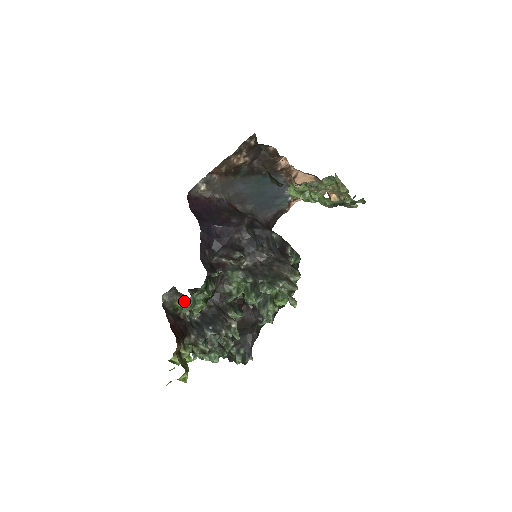
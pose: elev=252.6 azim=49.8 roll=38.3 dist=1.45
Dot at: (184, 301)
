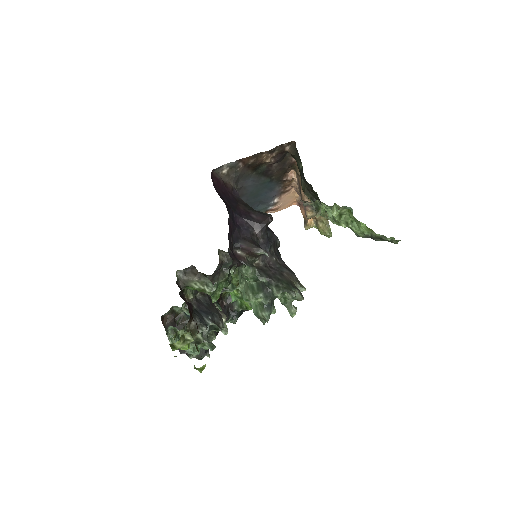
Dot at: (206, 285)
